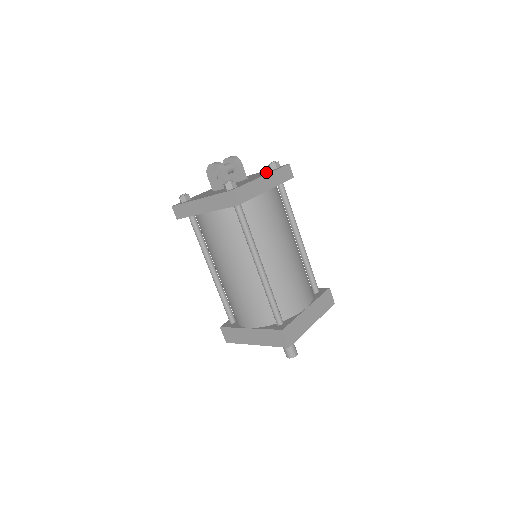
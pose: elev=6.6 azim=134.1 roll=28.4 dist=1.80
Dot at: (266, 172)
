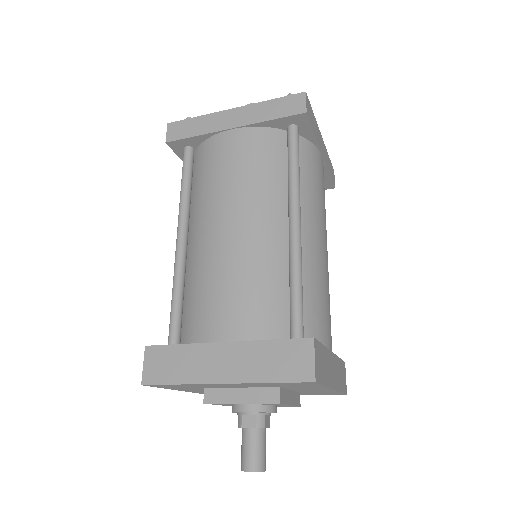
Dot at: occluded
